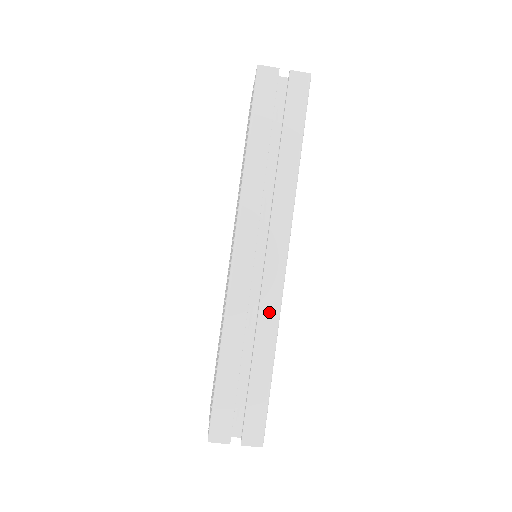
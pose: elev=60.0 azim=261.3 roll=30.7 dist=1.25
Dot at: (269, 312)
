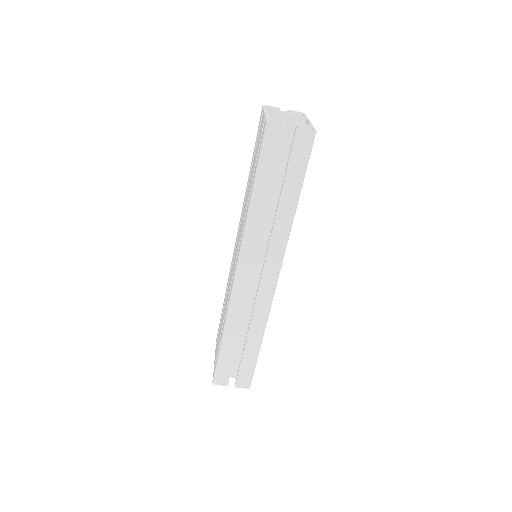
Dot at: (261, 314)
